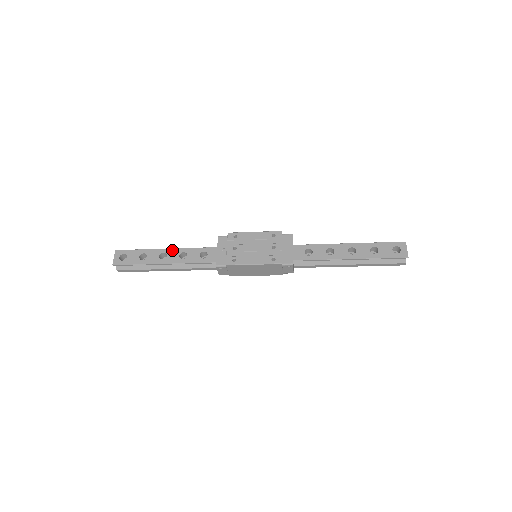
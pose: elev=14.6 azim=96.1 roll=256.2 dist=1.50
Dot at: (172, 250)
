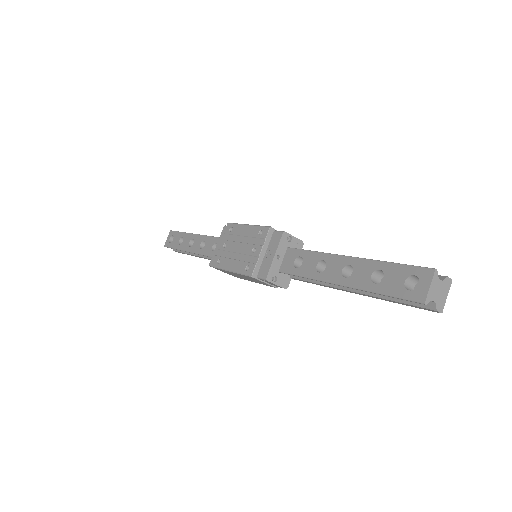
Dot at: (198, 236)
